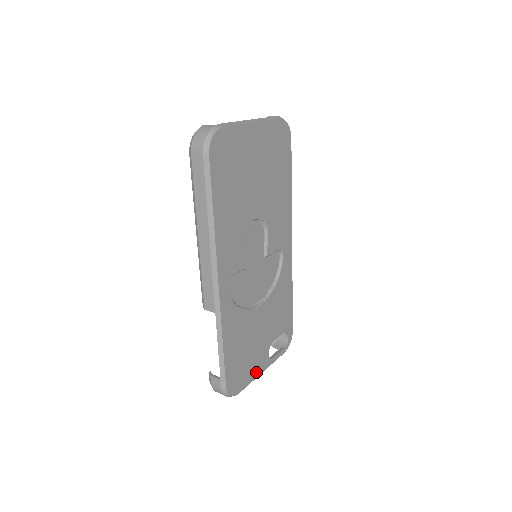
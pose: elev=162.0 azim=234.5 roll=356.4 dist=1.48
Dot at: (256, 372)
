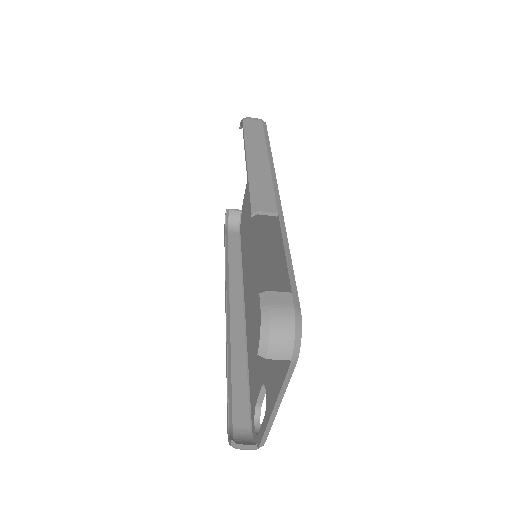
Dot at: occluded
